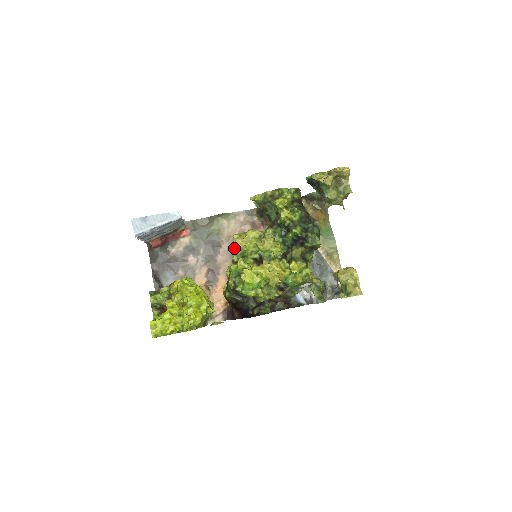
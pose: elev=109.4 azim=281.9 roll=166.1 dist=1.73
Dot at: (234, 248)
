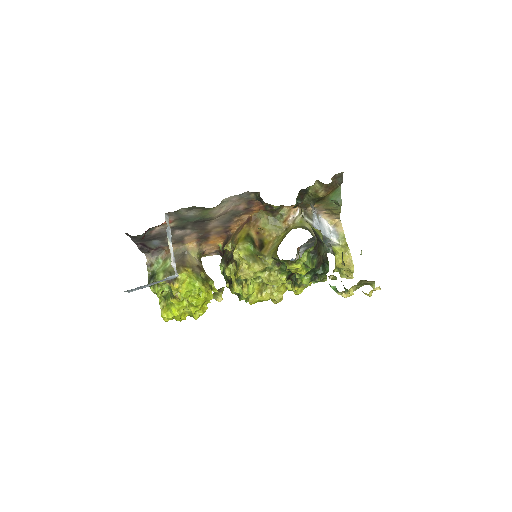
Dot at: (226, 220)
